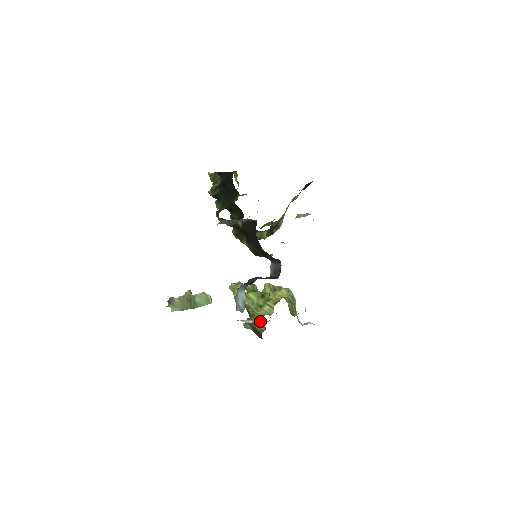
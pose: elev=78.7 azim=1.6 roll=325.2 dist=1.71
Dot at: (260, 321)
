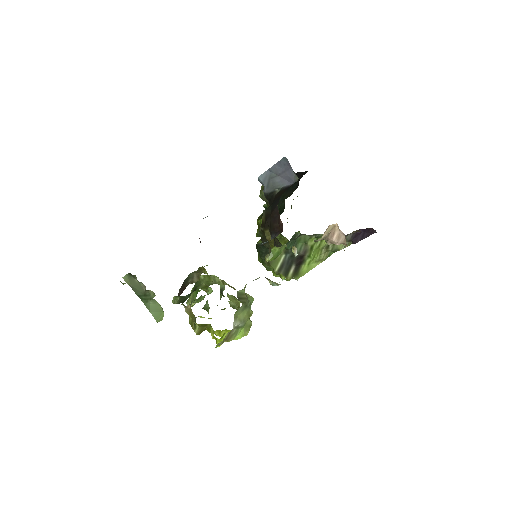
Dot at: (201, 272)
